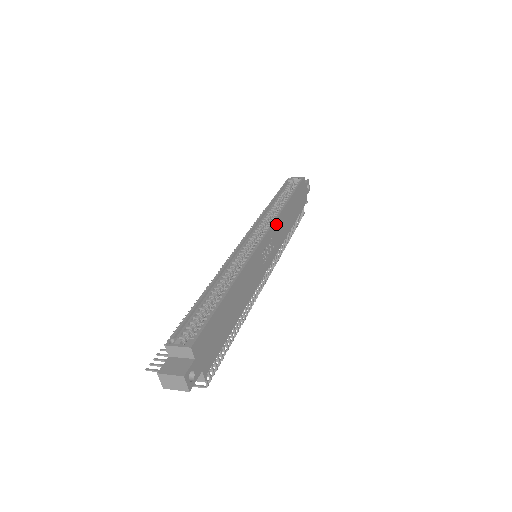
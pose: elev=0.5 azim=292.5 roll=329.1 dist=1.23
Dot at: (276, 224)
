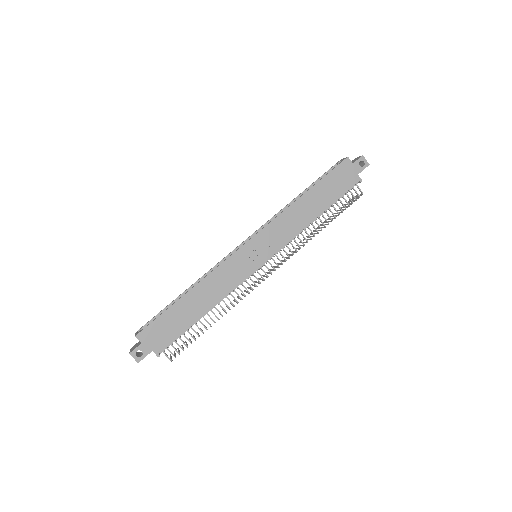
Dot at: (273, 225)
